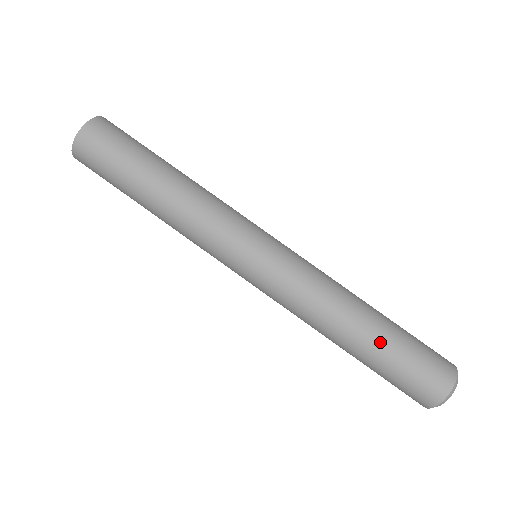
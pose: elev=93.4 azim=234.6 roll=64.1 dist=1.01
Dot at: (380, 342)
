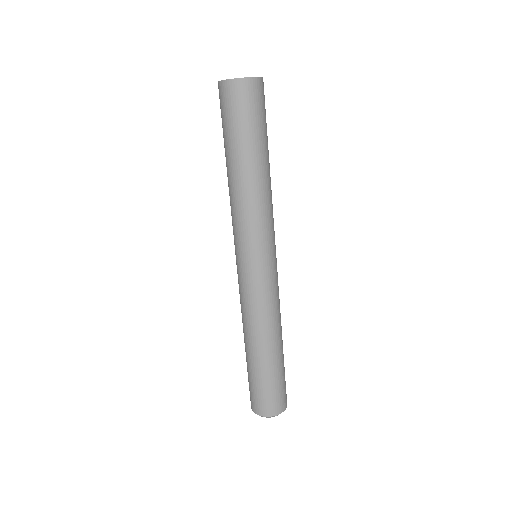
Dot at: (281, 360)
